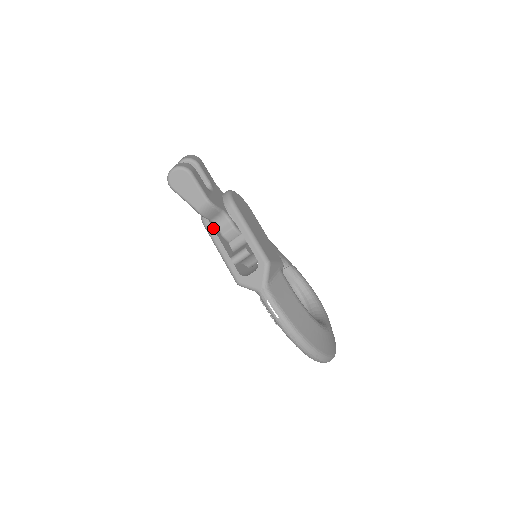
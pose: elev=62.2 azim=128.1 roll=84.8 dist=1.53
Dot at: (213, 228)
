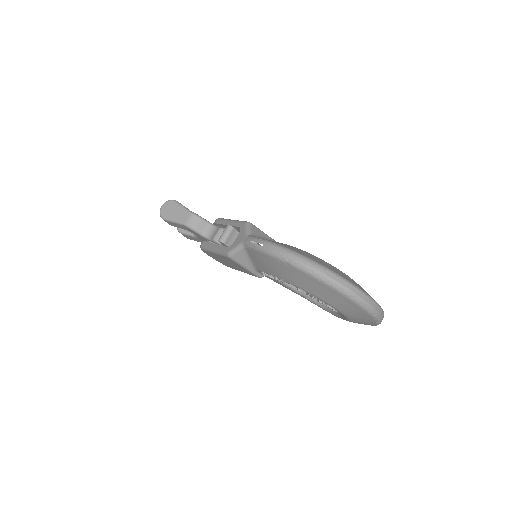
Dot at: (207, 242)
